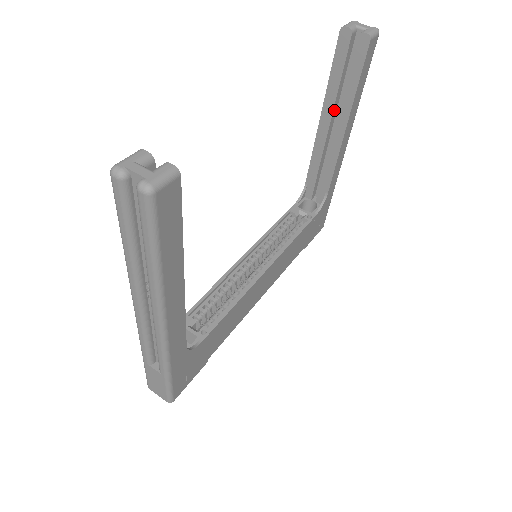
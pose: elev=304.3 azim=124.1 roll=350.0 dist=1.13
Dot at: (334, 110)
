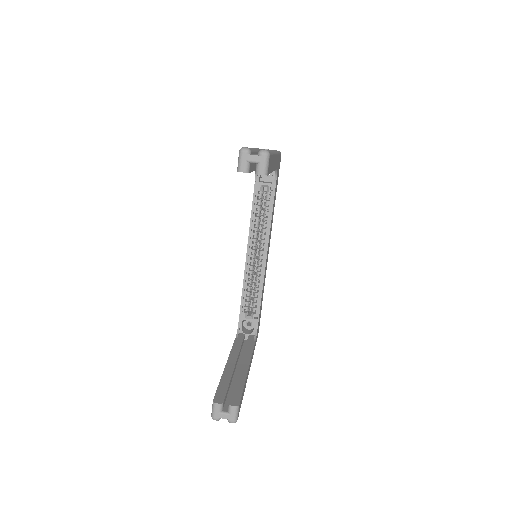
Dot at: occluded
